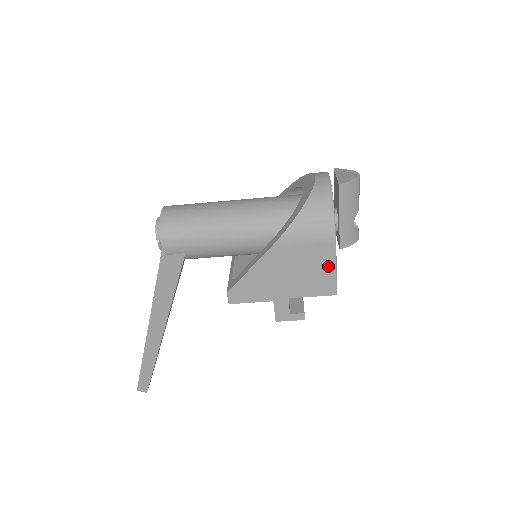
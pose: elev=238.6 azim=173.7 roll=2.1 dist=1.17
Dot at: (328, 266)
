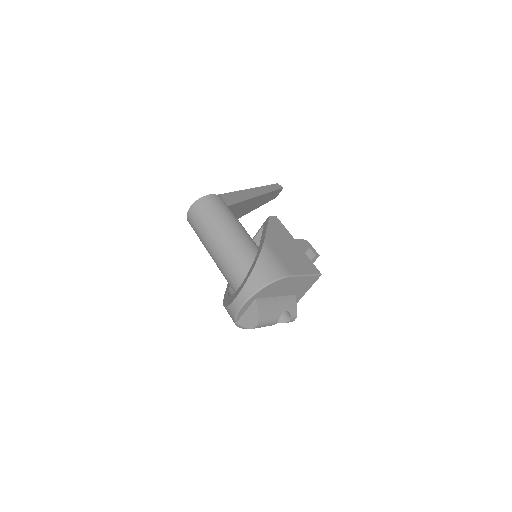
Dot at: occluded
